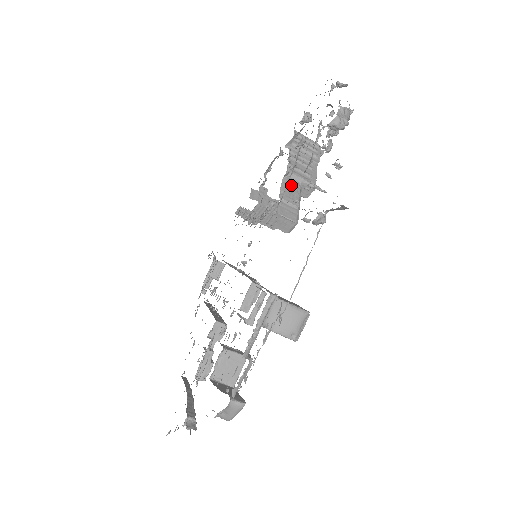
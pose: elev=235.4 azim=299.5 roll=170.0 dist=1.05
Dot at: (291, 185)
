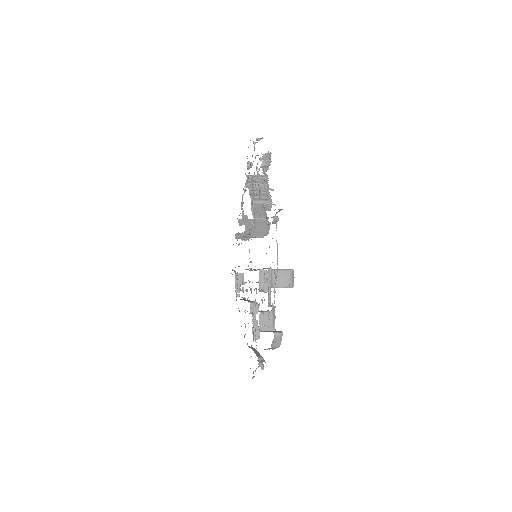
Dot at: (257, 208)
